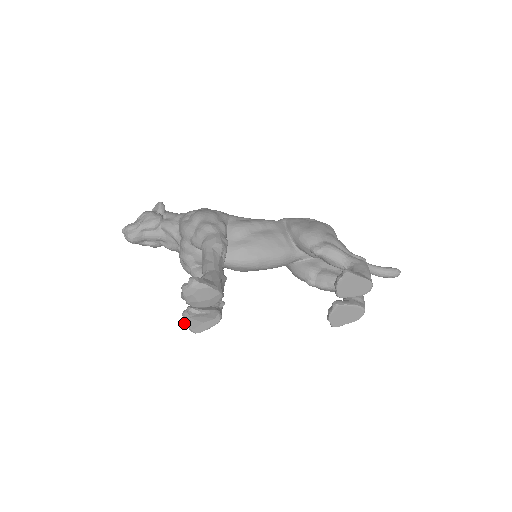
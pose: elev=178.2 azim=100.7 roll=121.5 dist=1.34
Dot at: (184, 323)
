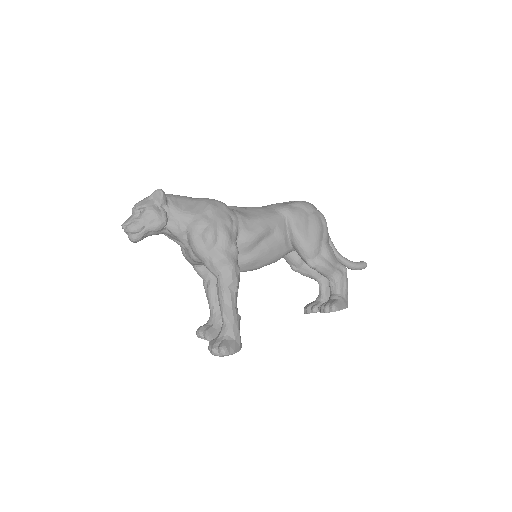
Dot at: occluded
